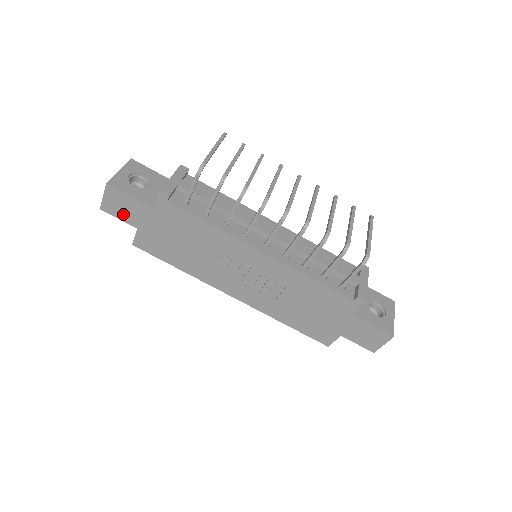
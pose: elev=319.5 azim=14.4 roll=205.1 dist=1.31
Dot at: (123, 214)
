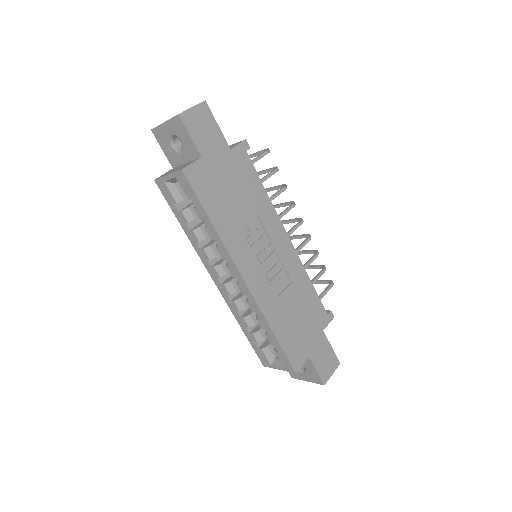
Dot at: (199, 135)
